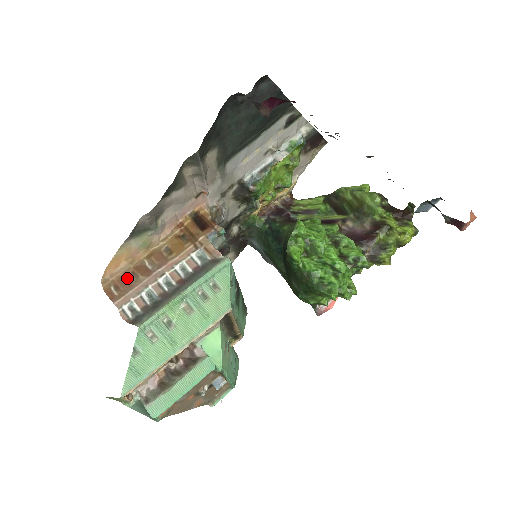
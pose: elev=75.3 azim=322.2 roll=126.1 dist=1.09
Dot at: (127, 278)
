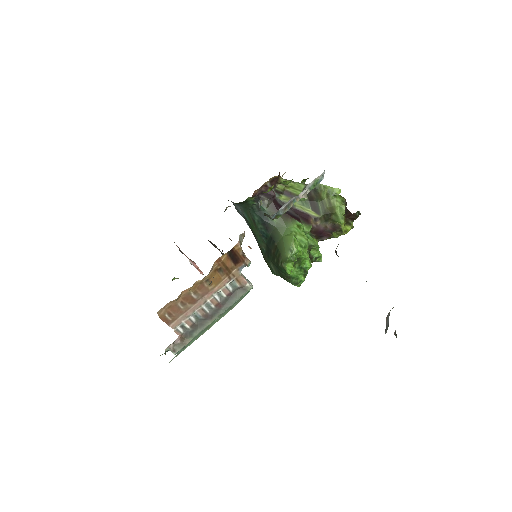
Dot at: (178, 307)
